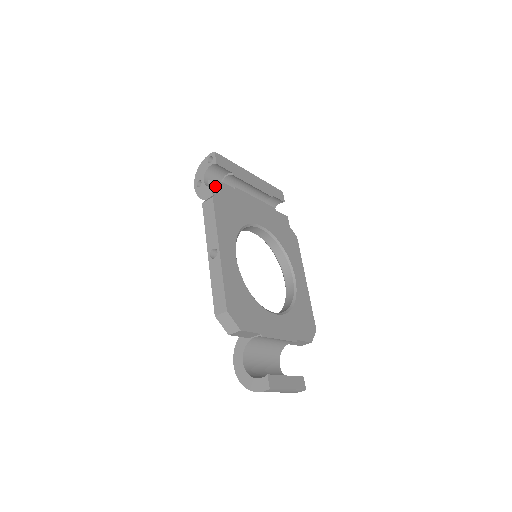
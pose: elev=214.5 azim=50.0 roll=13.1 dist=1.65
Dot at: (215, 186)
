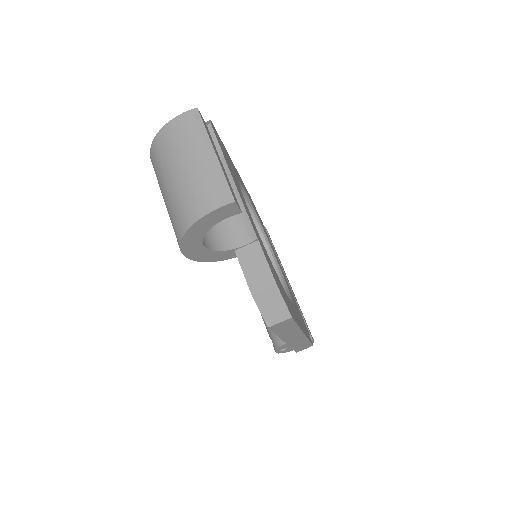
Dot at: occluded
